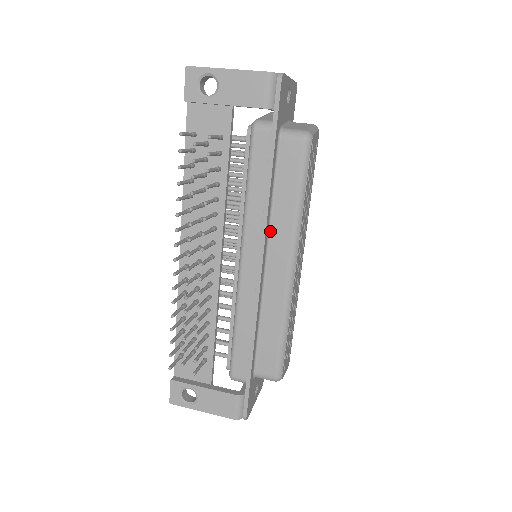
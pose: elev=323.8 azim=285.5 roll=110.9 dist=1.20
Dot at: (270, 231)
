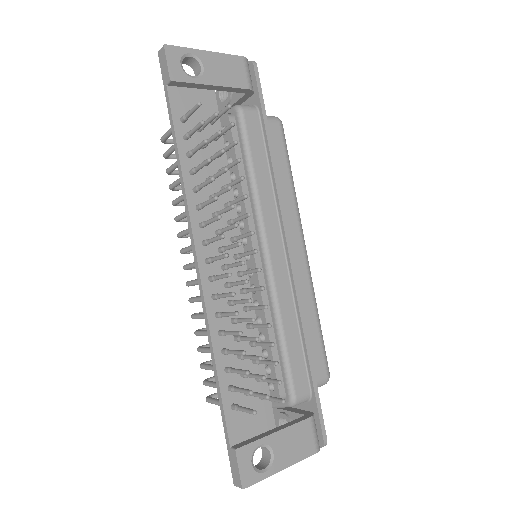
Dot at: occluded
